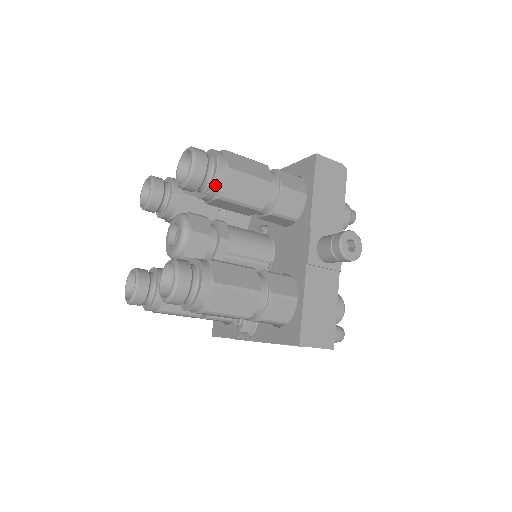
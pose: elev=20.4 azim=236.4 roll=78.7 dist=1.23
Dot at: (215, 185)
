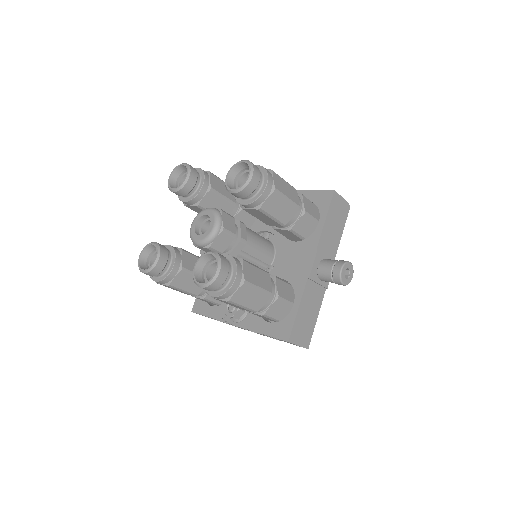
Dot at: (260, 199)
